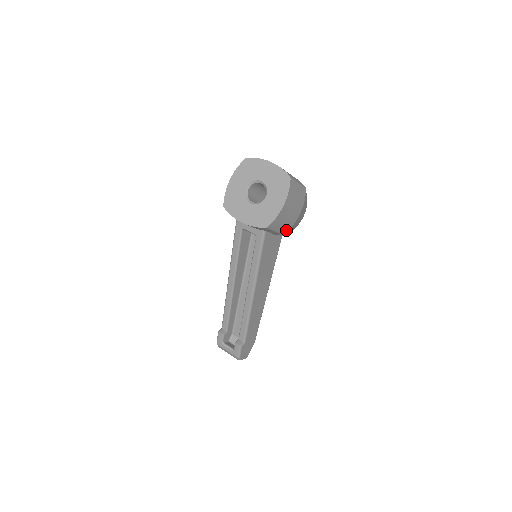
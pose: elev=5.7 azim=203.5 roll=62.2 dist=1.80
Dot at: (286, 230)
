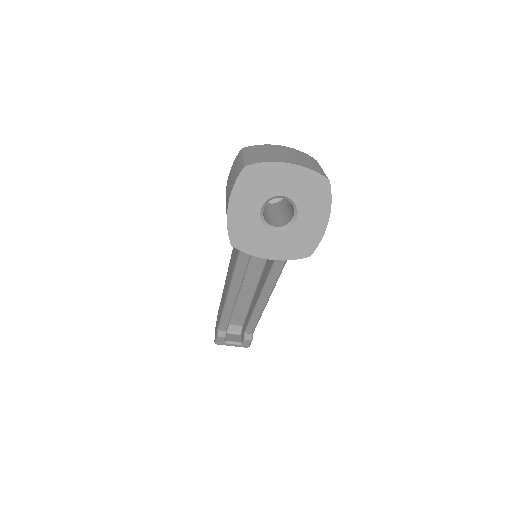
Dot at: occluded
